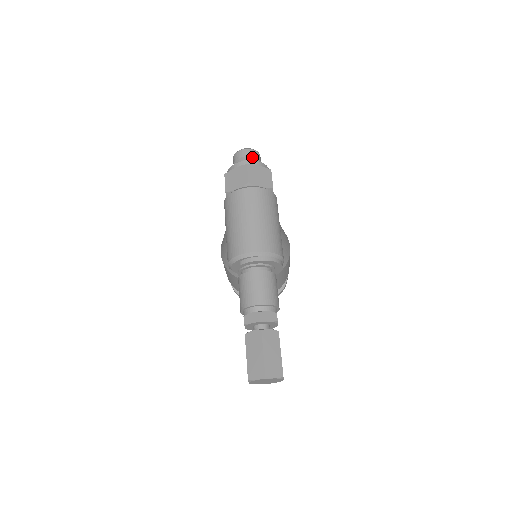
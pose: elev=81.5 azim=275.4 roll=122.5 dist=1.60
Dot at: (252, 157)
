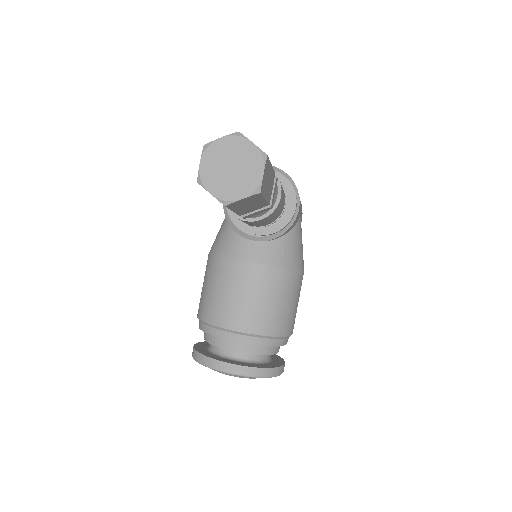
Dot at: occluded
